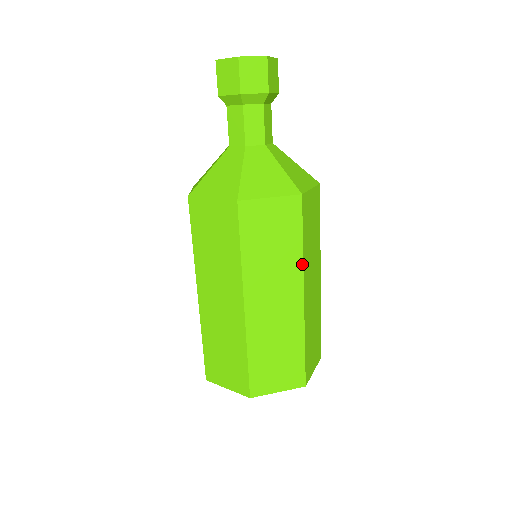
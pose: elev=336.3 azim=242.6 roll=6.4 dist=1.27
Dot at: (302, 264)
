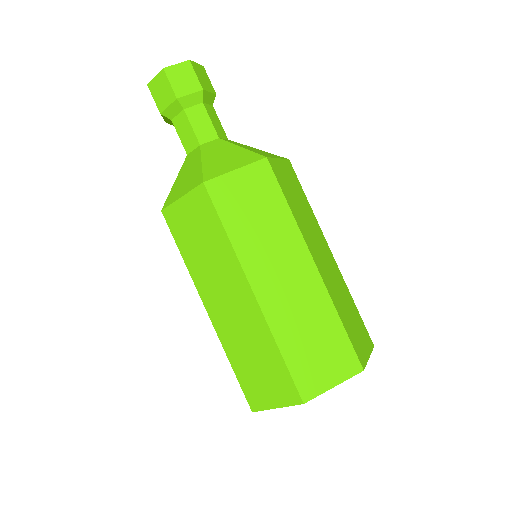
Dot at: (317, 221)
